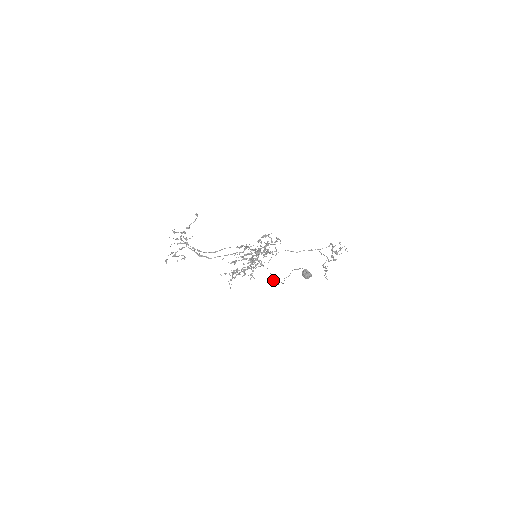
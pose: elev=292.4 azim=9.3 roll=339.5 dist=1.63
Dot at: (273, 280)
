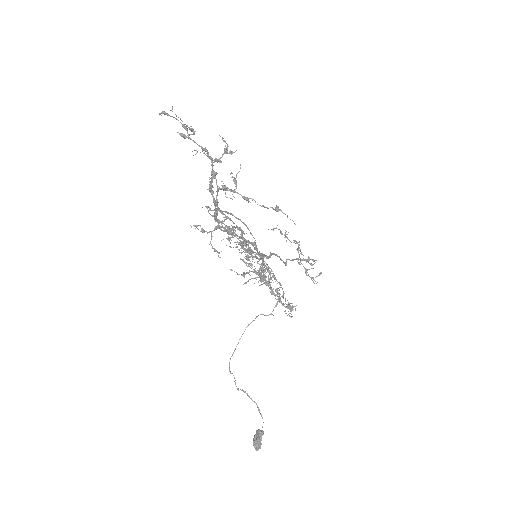
Dot at: occluded
